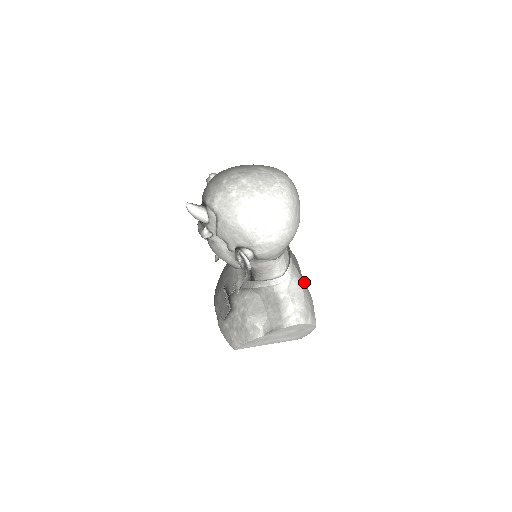
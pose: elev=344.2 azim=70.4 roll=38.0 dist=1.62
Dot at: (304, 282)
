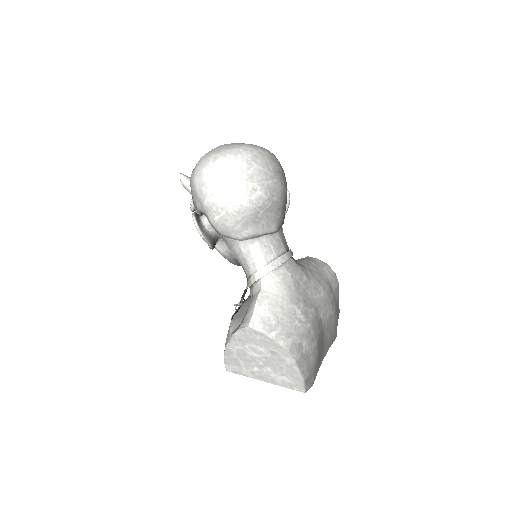
Dot at: (306, 303)
